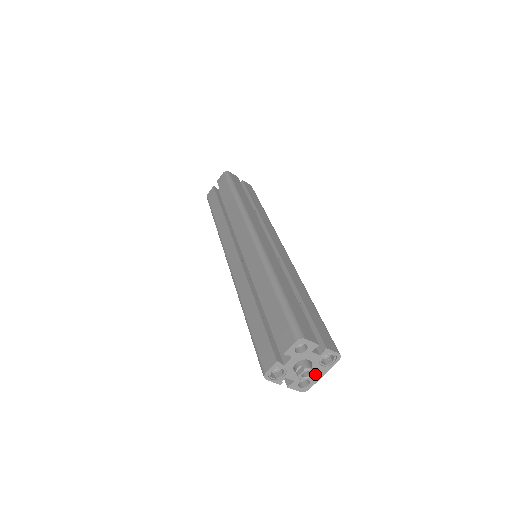
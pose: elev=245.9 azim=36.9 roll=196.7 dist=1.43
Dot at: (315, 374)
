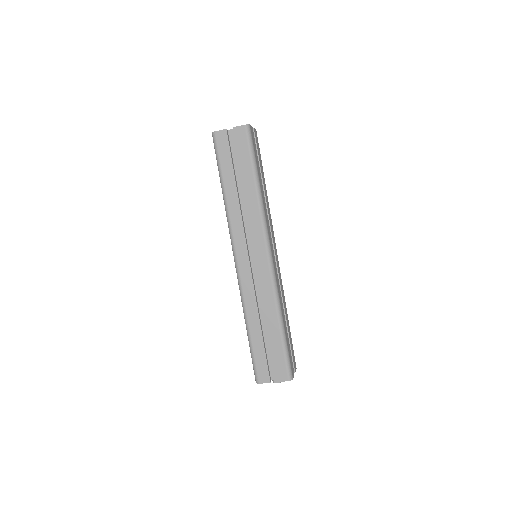
Dot at: occluded
